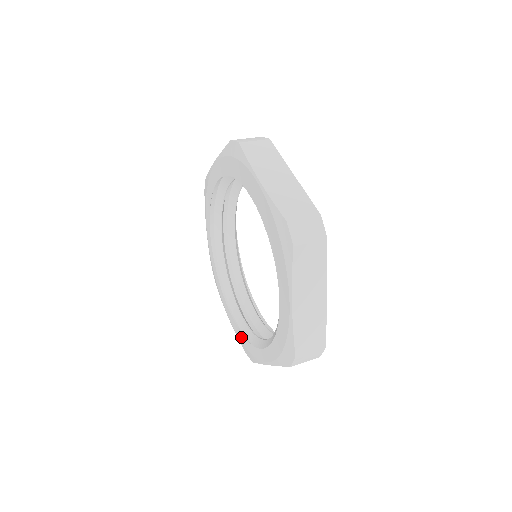
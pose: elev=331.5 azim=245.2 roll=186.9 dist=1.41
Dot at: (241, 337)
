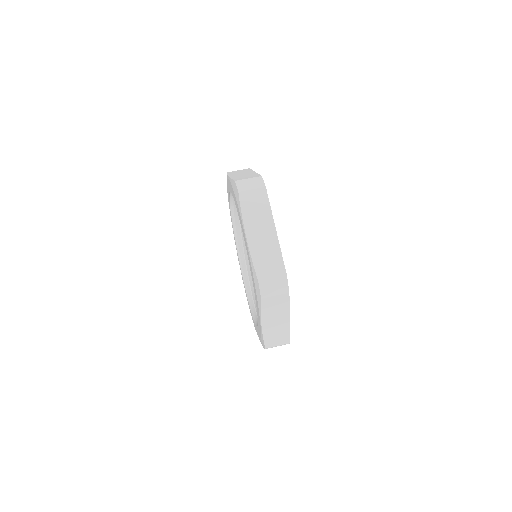
Dot at: occluded
